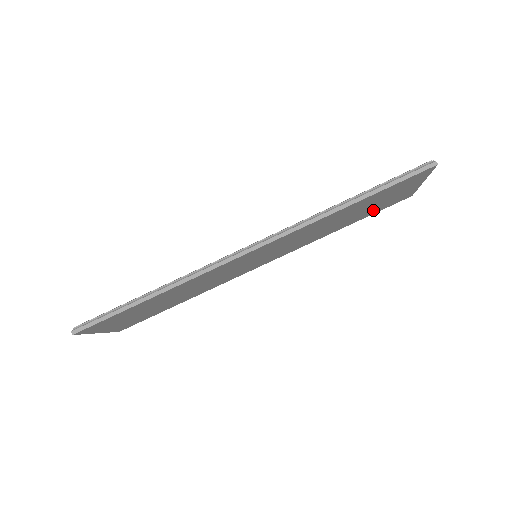
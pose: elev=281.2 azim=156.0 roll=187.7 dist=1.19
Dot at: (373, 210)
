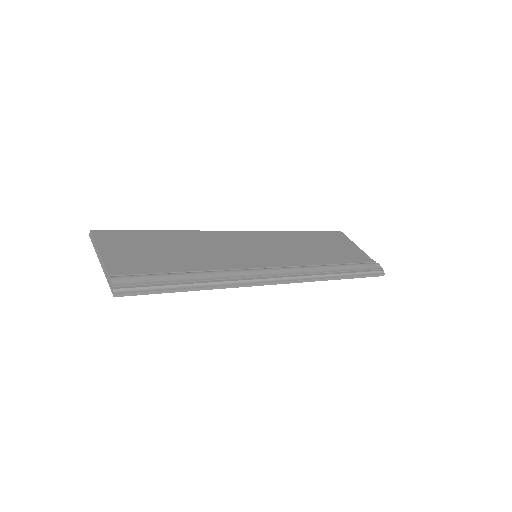
Dot at: occluded
